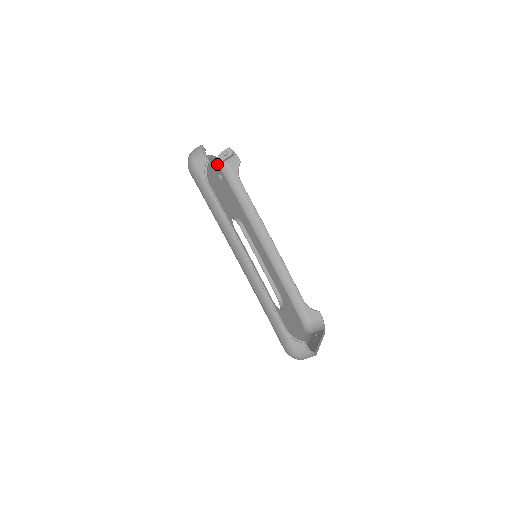
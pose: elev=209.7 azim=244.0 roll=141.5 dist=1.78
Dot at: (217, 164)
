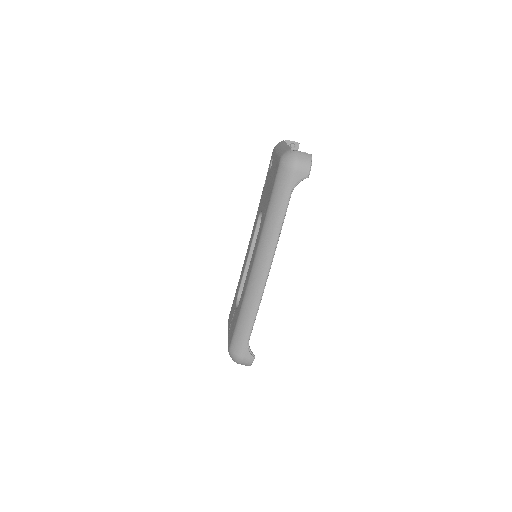
Dot at: occluded
